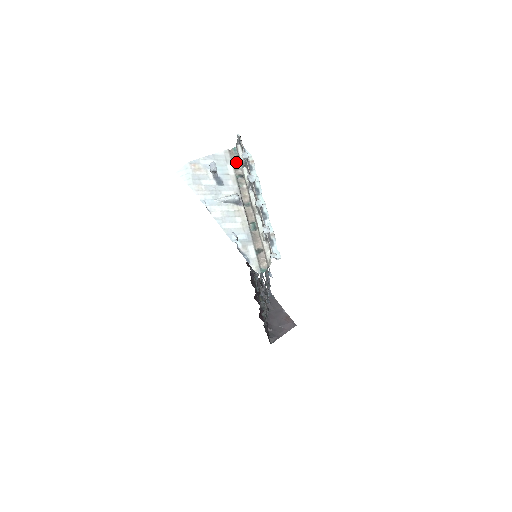
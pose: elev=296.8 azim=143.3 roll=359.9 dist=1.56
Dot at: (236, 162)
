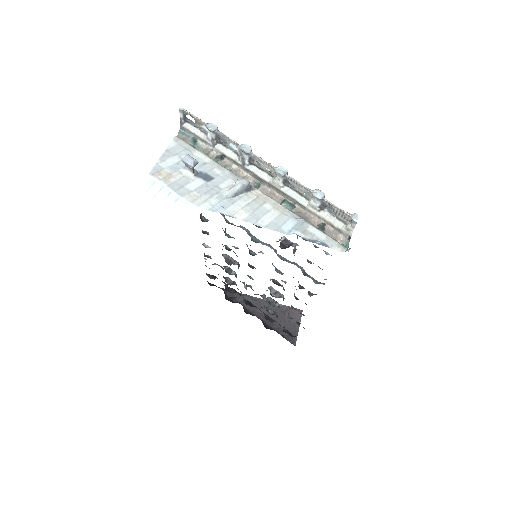
Dot at: (199, 145)
